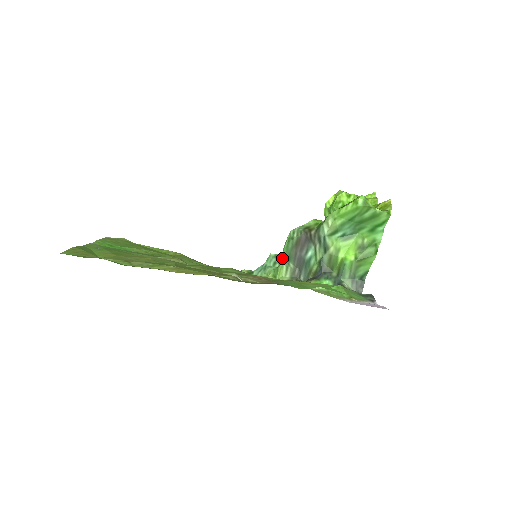
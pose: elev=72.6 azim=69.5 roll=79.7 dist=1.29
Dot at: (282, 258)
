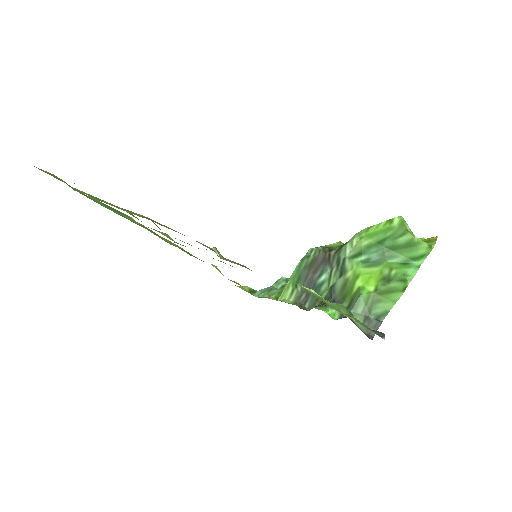
Dot at: (291, 278)
